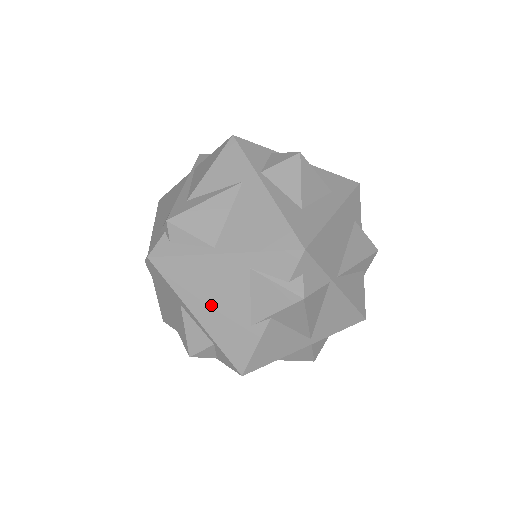
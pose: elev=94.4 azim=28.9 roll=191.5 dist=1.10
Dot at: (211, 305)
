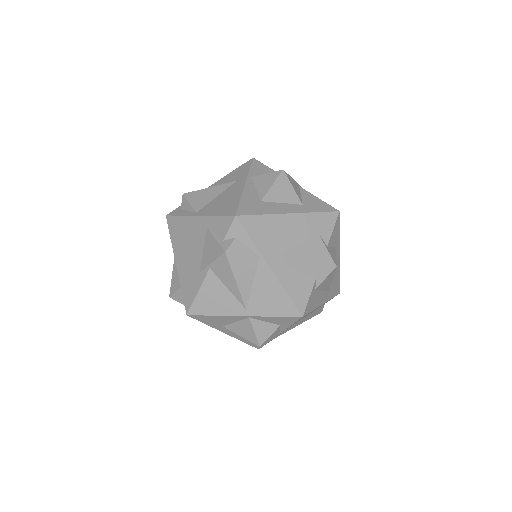
Dot at: (184, 254)
